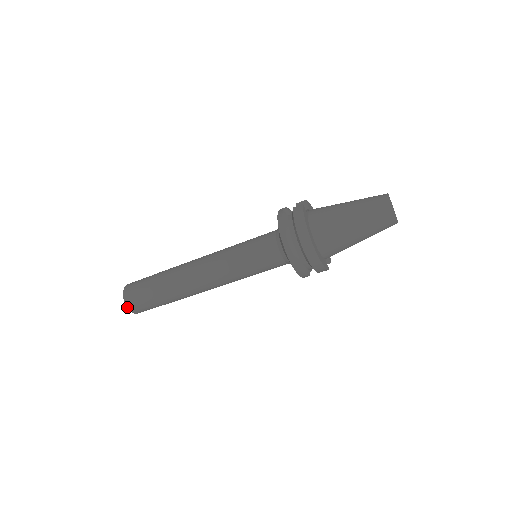
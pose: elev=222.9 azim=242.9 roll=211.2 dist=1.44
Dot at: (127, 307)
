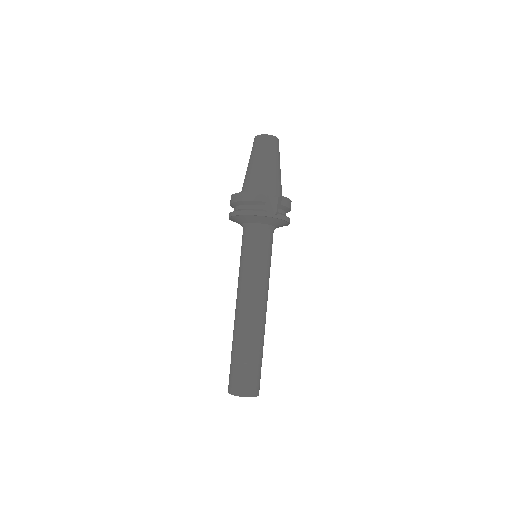
Dot at: occluded
